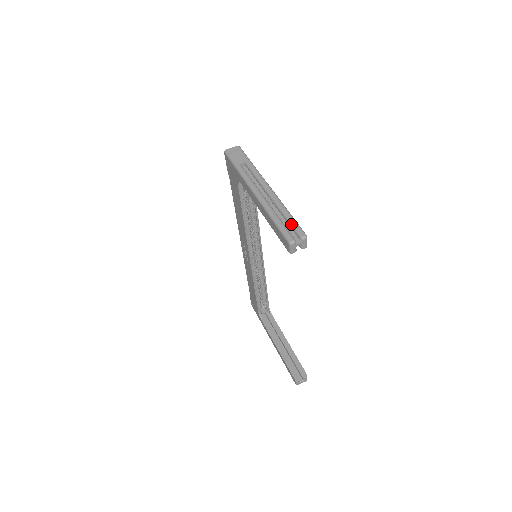
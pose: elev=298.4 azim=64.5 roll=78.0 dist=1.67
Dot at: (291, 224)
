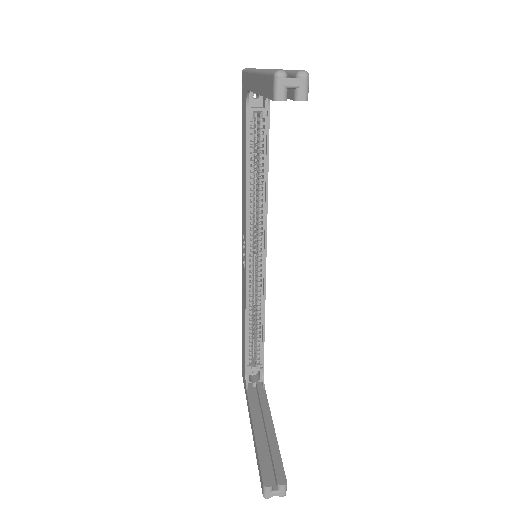
Dot at: (290, 71)
